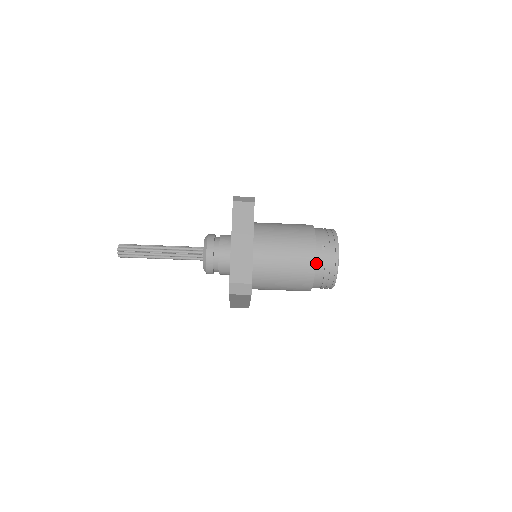
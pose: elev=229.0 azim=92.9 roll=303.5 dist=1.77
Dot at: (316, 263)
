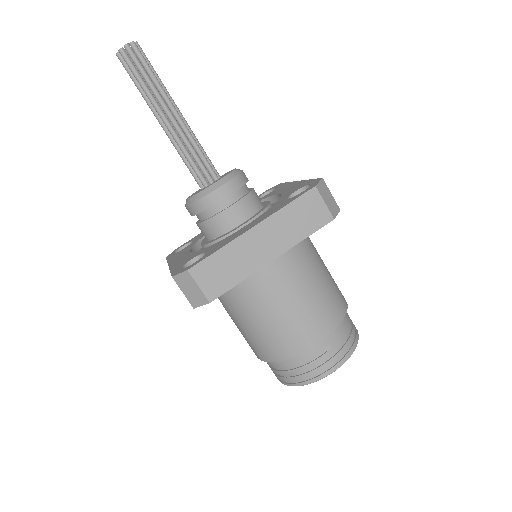
Dot at: (299, 353)
